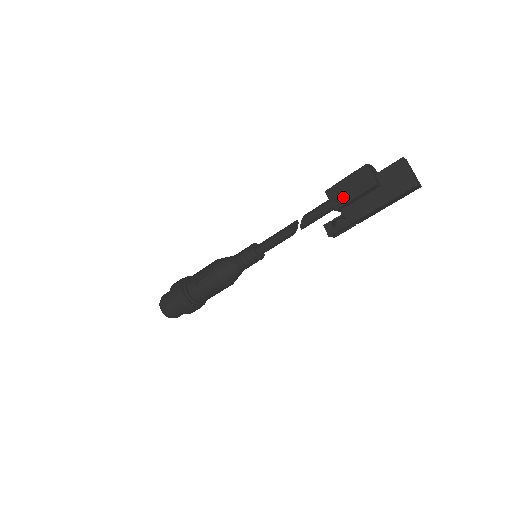
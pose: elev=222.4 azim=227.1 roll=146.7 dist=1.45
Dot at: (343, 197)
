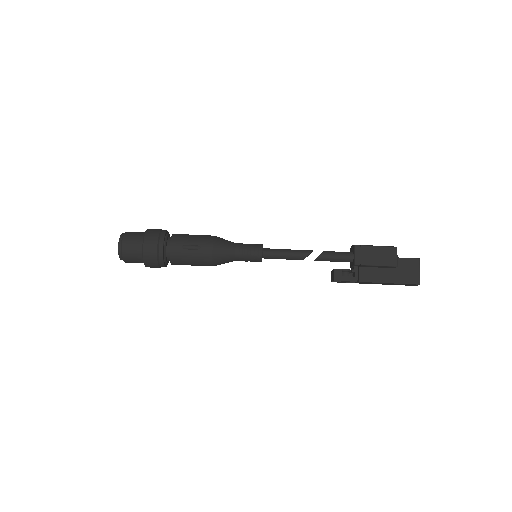
Dot at: (367, 259)
